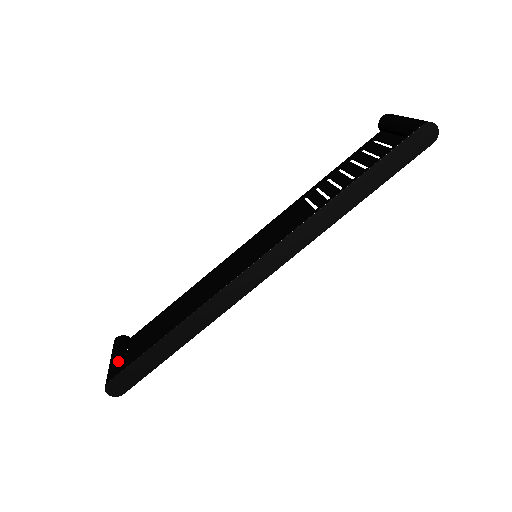
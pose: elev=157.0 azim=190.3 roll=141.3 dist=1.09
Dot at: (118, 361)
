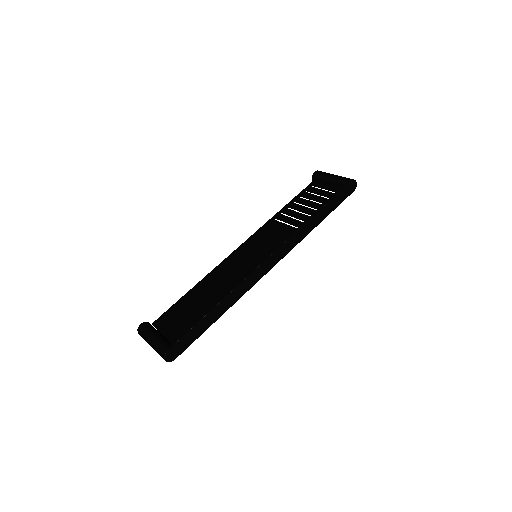
Dot at: (162, 337)
